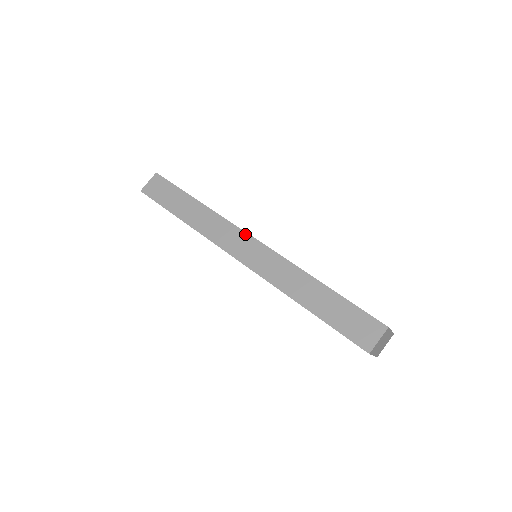
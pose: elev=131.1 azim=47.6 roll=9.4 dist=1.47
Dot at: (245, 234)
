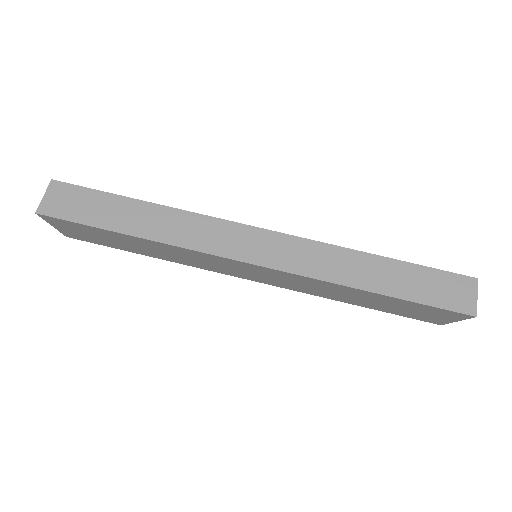
Dot at: (245, 227)
